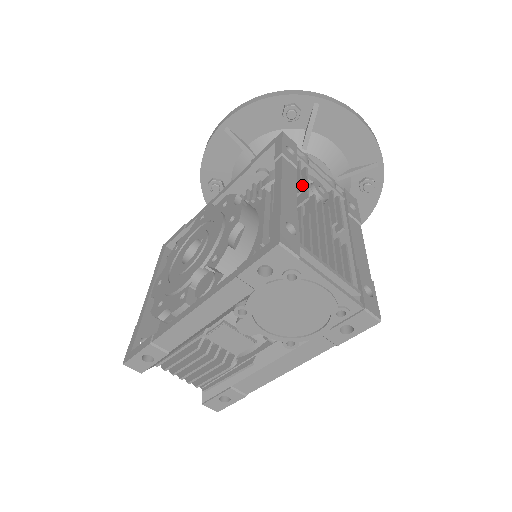
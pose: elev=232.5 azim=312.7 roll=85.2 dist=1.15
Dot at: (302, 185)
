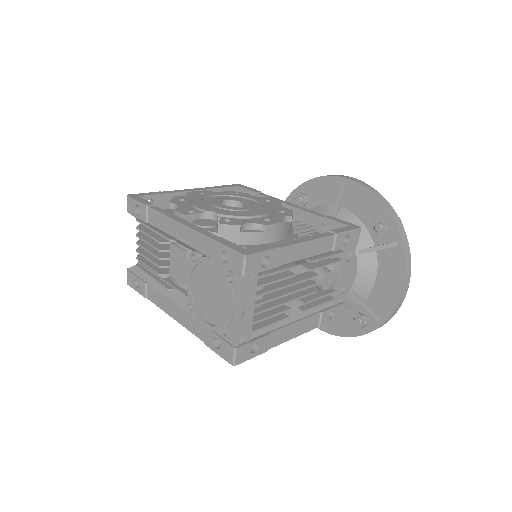
Dot at: (323, 262)
